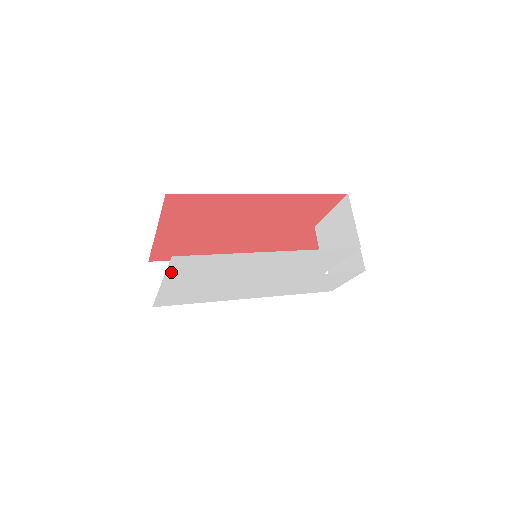
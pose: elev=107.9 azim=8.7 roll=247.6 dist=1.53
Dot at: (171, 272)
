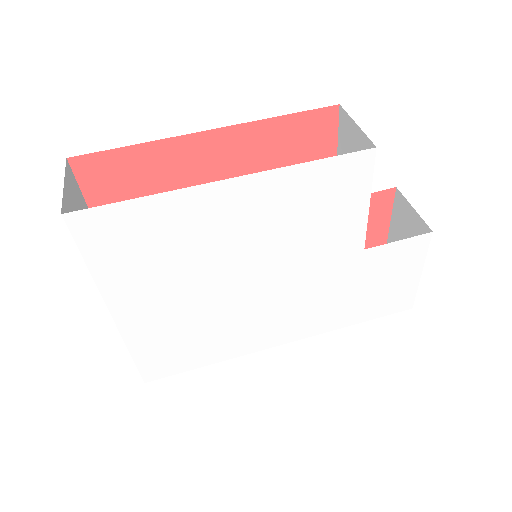
Dot at: (98, 269)
